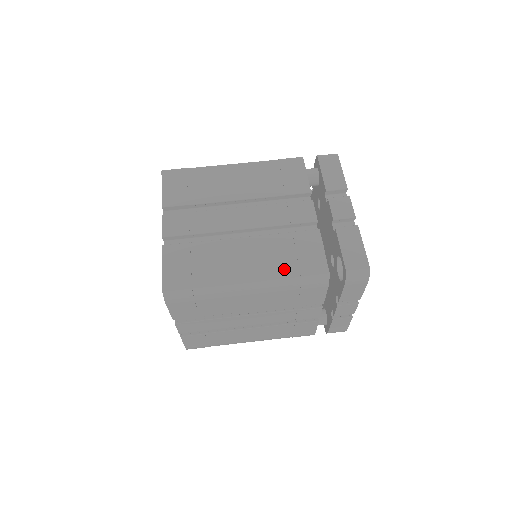
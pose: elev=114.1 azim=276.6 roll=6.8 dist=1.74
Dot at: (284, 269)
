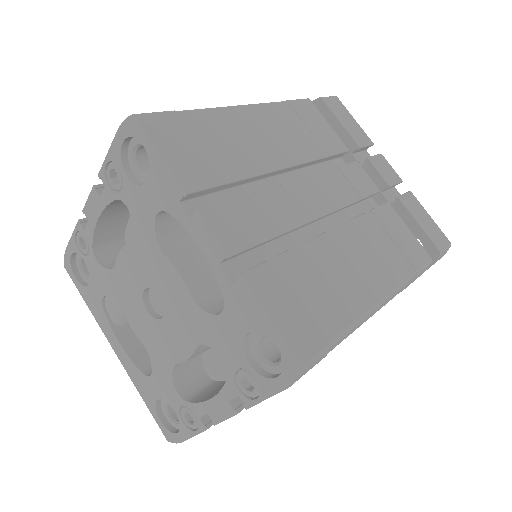
Dot at: (398, 267)
